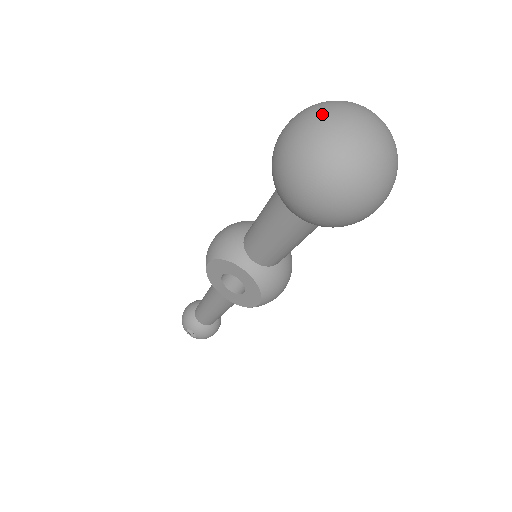
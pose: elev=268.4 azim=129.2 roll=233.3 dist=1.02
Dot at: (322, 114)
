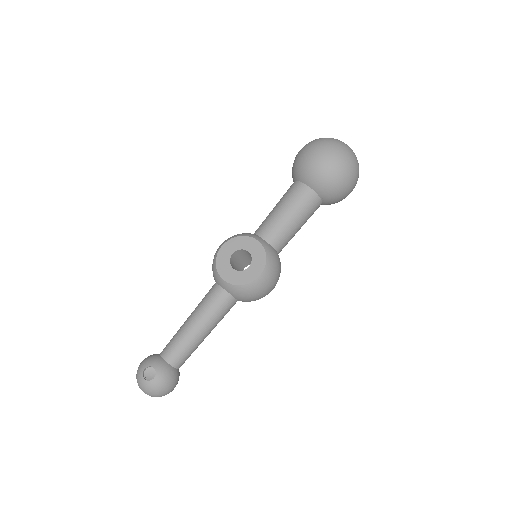
Dot at: occluded
